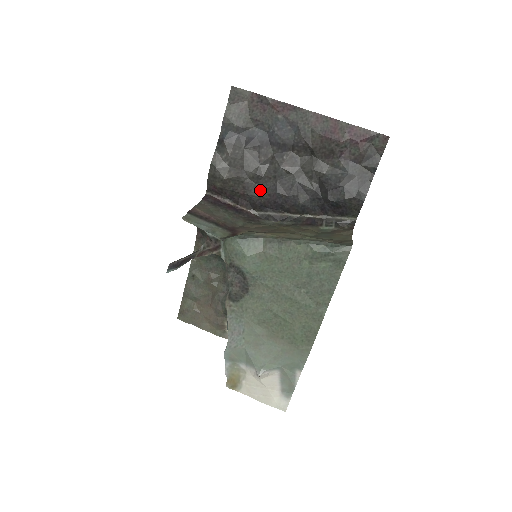
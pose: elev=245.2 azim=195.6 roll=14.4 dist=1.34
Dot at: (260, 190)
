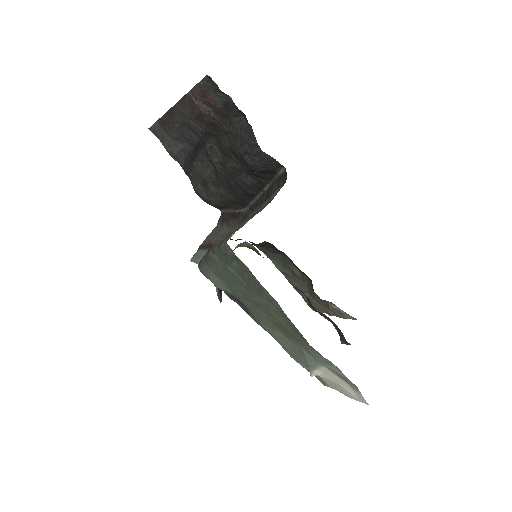
Dot at: (228, 190)
